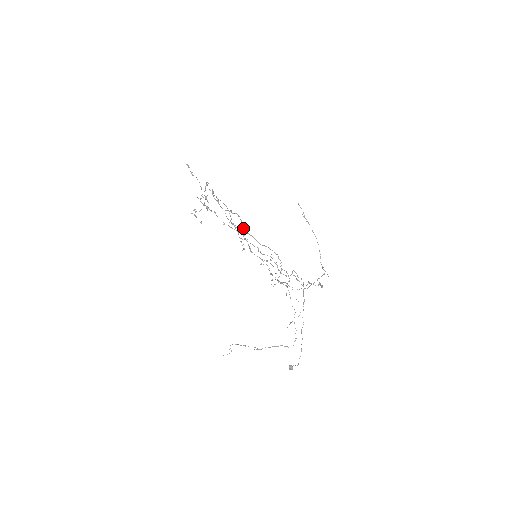
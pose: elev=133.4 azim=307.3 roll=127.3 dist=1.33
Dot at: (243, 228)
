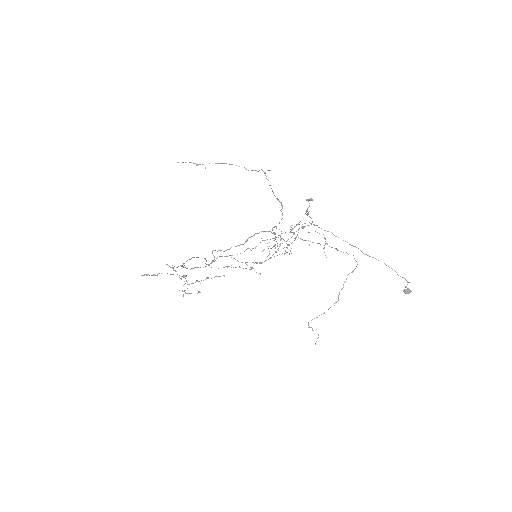
Dot at: (217, 251)
